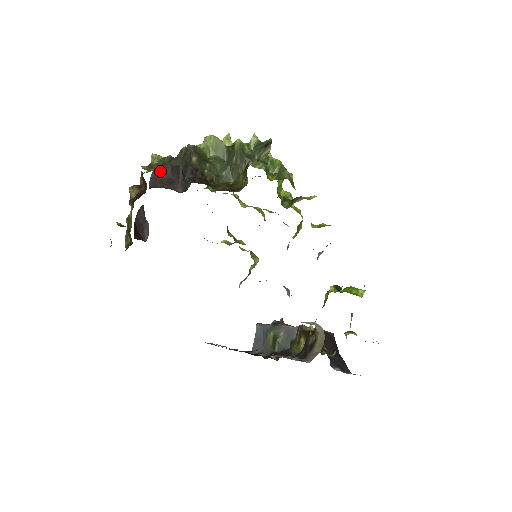
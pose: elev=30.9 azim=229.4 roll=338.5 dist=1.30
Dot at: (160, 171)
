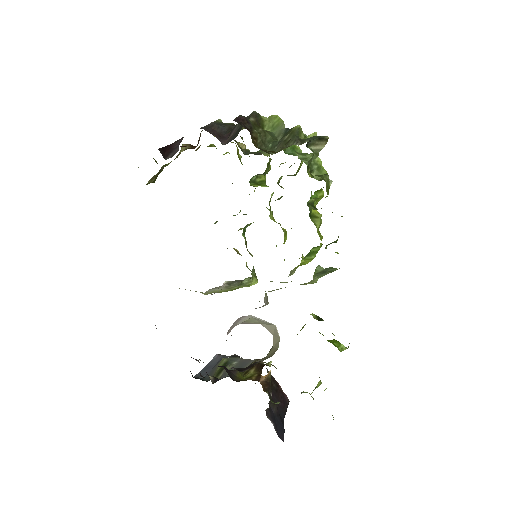
Dot at: (217, 125)
